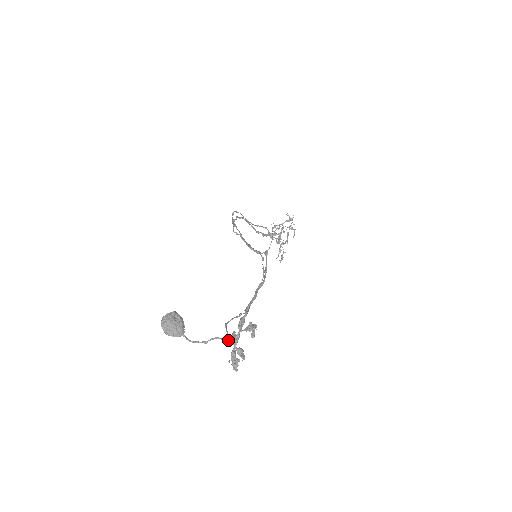
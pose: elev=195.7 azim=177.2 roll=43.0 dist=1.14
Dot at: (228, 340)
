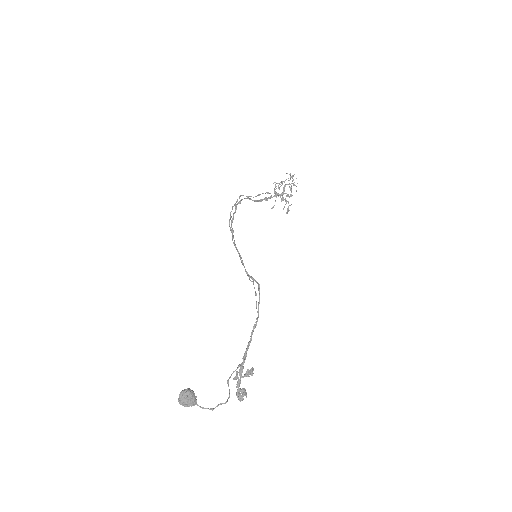
Dot at: occluded
